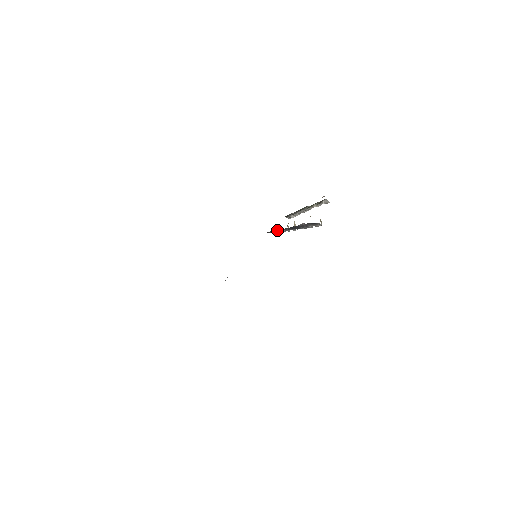
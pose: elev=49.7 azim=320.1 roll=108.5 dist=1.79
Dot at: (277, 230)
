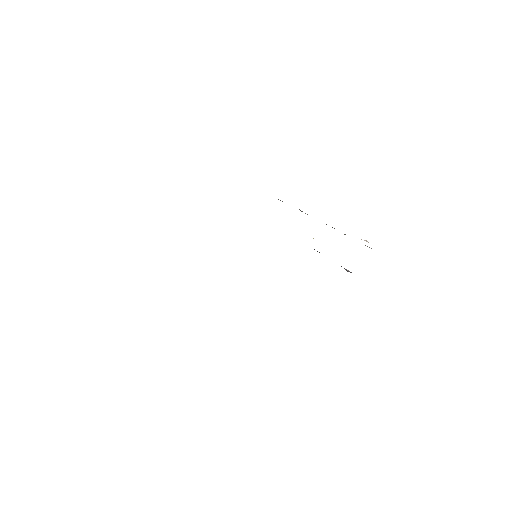
Dot at: occluded
